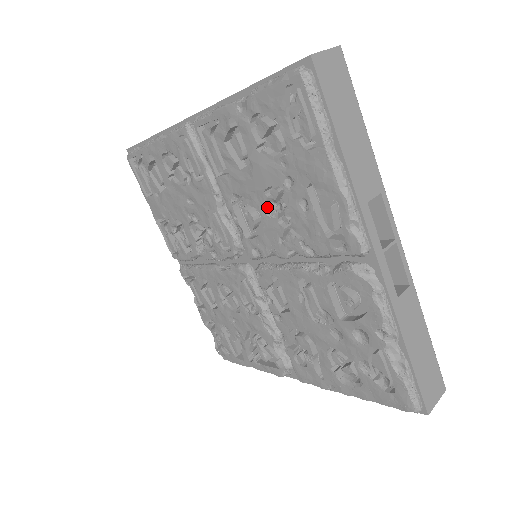
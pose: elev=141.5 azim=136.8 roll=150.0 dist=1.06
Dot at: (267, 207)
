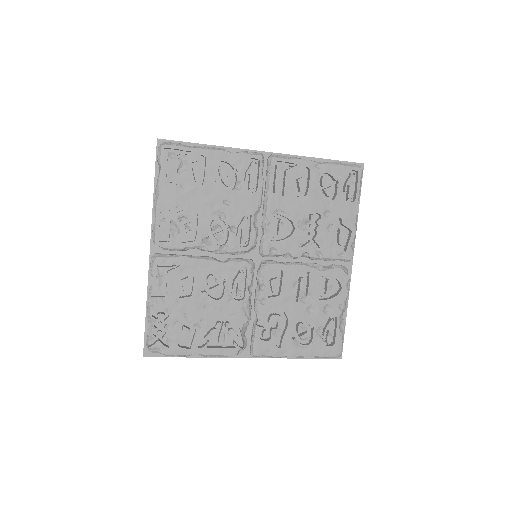
Dot at: (301, 224)
